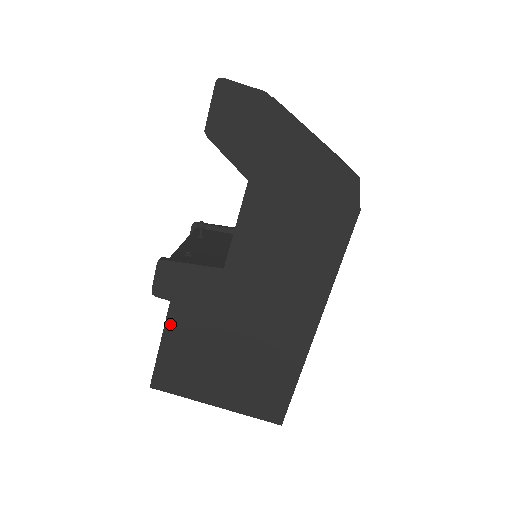
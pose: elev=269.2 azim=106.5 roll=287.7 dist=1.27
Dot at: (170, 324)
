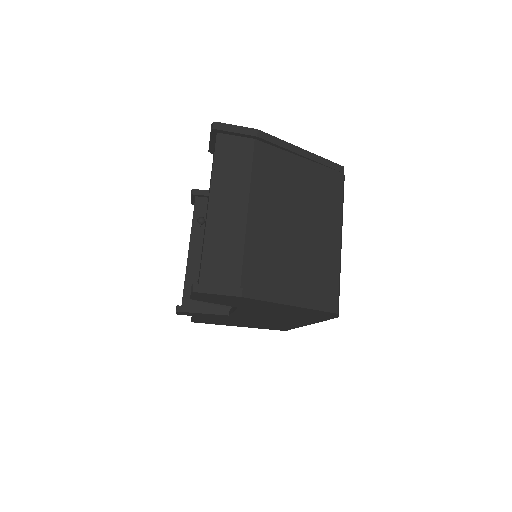
Dot at: (196, 318)
